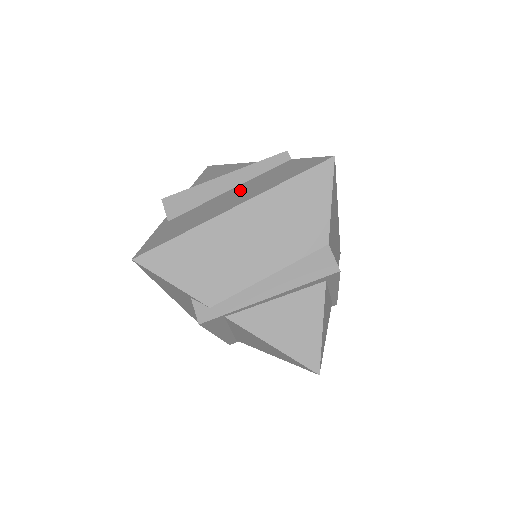
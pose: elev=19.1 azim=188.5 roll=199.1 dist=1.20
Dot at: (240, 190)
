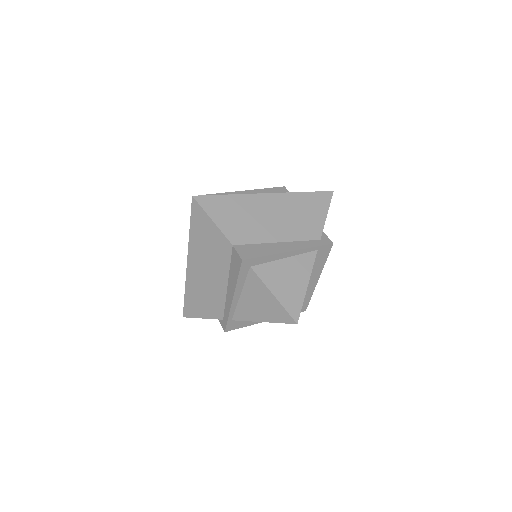
Dot at: occluded
